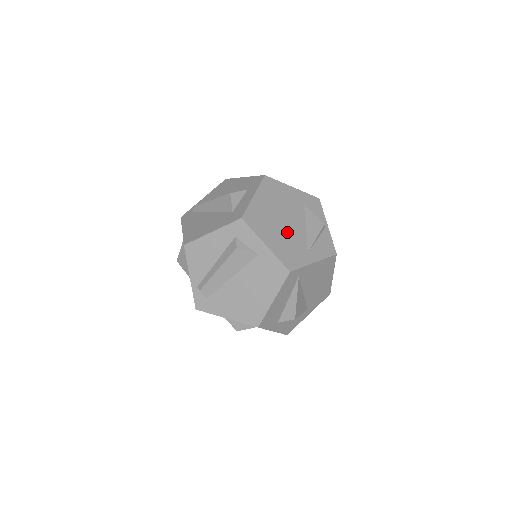
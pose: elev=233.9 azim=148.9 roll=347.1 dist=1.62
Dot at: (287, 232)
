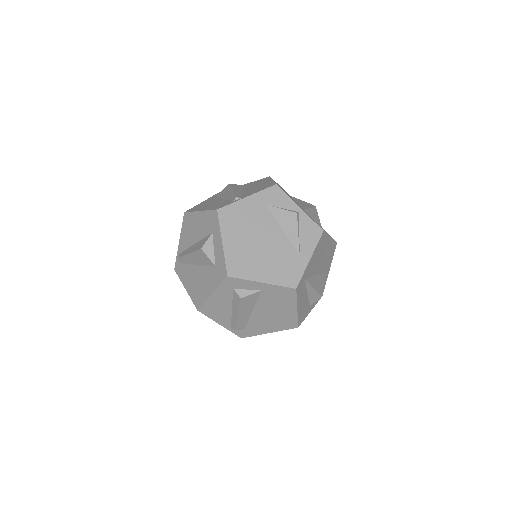
Dot at: (271, 251)
